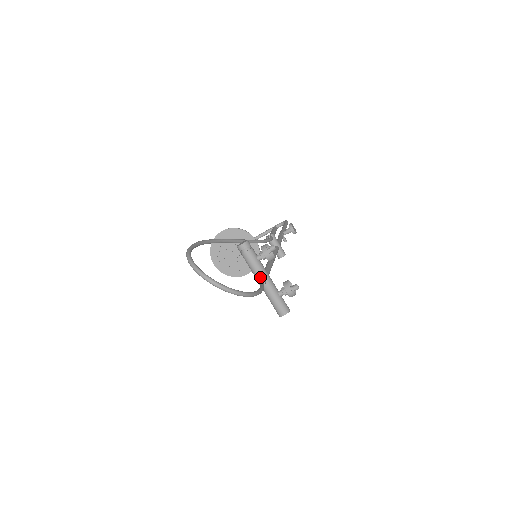
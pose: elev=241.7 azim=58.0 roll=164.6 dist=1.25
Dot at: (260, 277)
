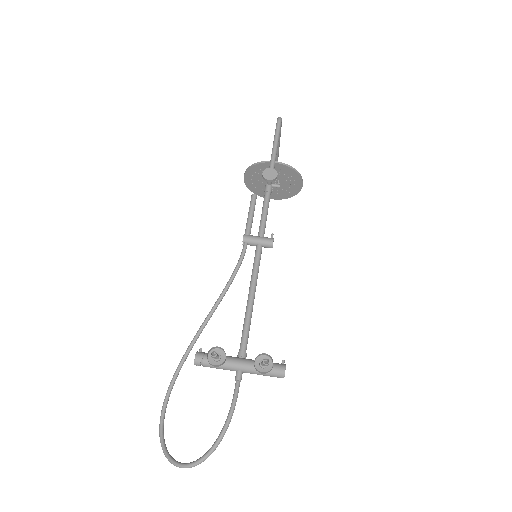
Dot at: occluded
